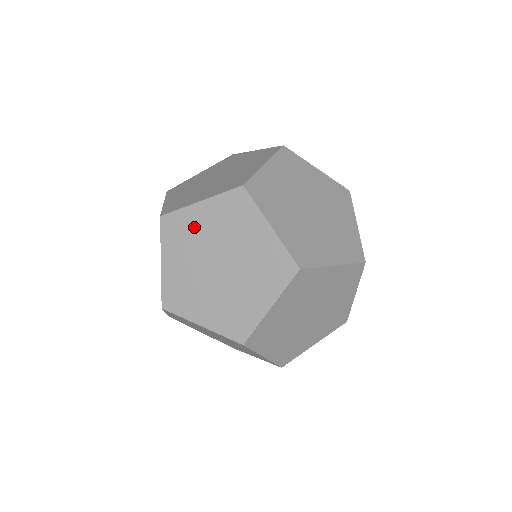
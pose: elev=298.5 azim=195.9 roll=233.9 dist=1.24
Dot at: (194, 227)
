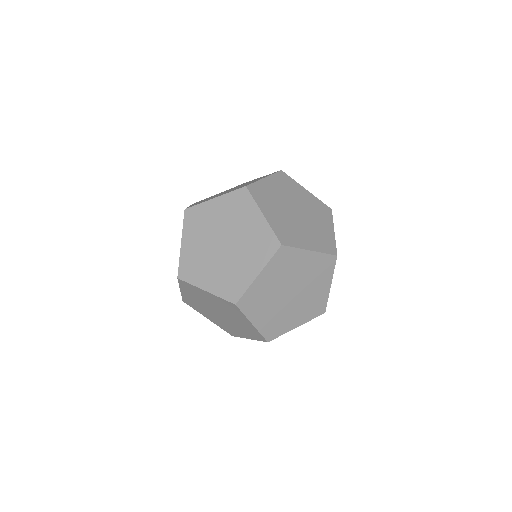
Dot at: (194, 254)
